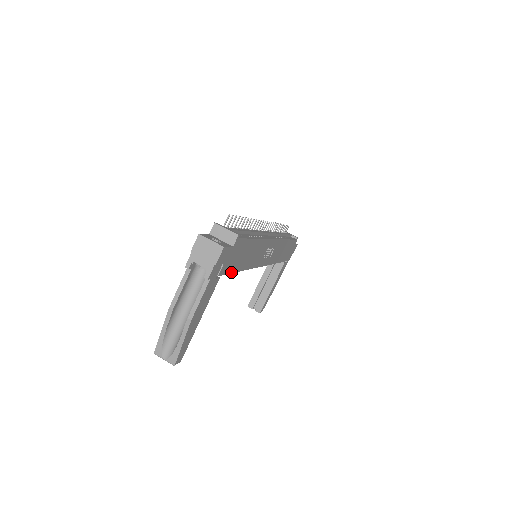
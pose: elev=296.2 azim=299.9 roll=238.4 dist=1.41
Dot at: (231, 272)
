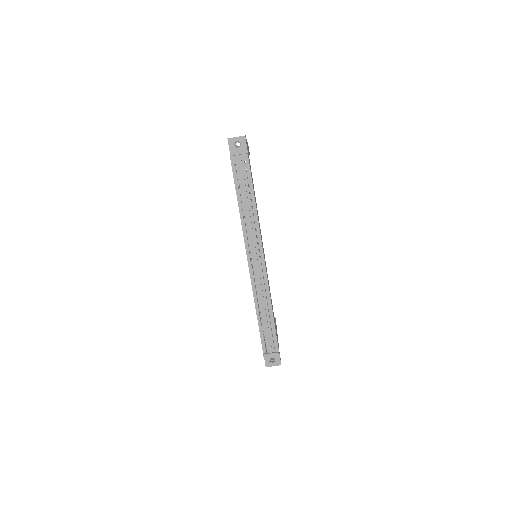
Dot at: occluded
